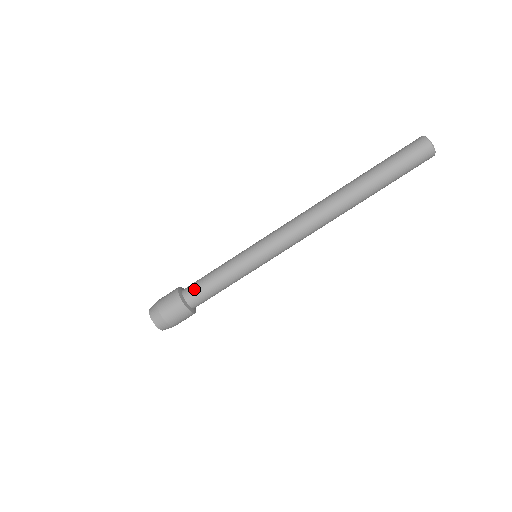
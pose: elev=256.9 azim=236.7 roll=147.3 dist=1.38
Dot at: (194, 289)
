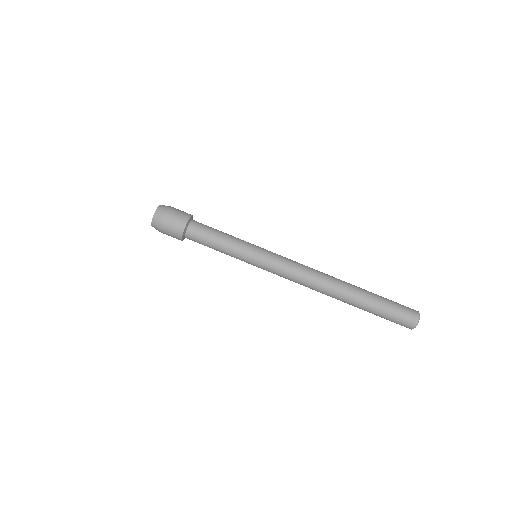
Dot at: (202, 226)
